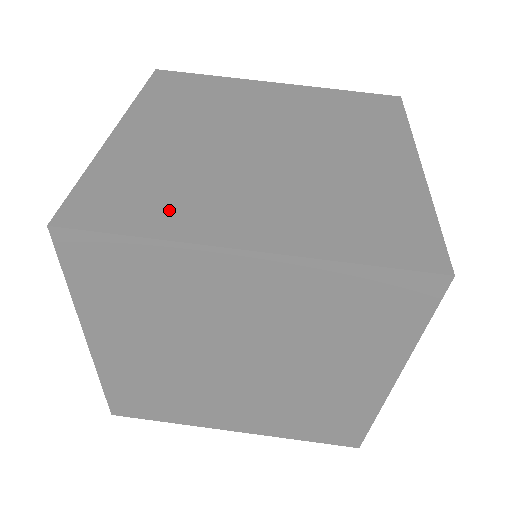
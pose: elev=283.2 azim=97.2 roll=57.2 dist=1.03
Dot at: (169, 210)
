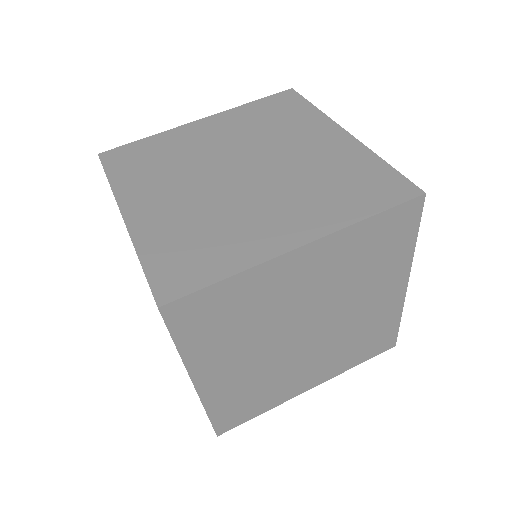
Dot at: occluded
